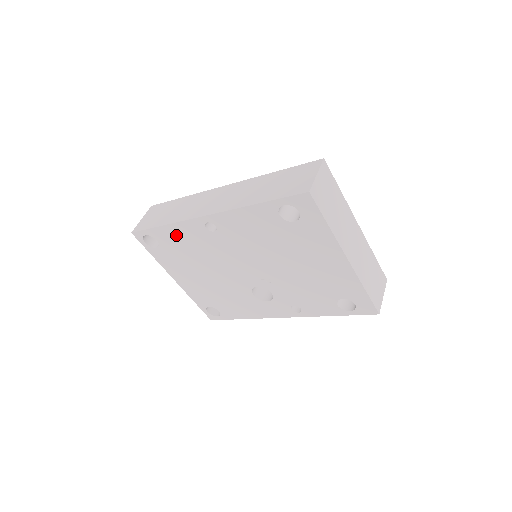
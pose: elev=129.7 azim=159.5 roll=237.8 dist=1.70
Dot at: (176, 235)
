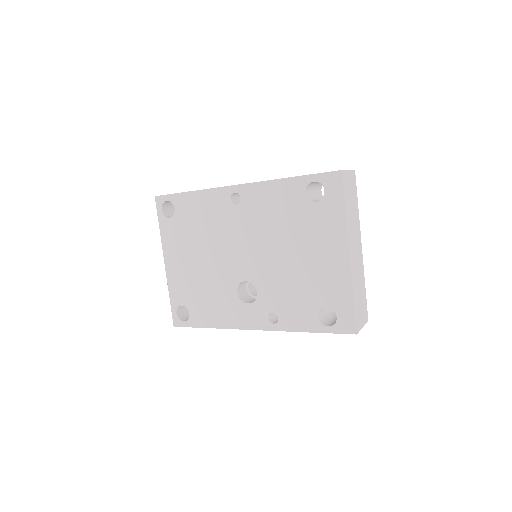
Dot at: (197, 204)
